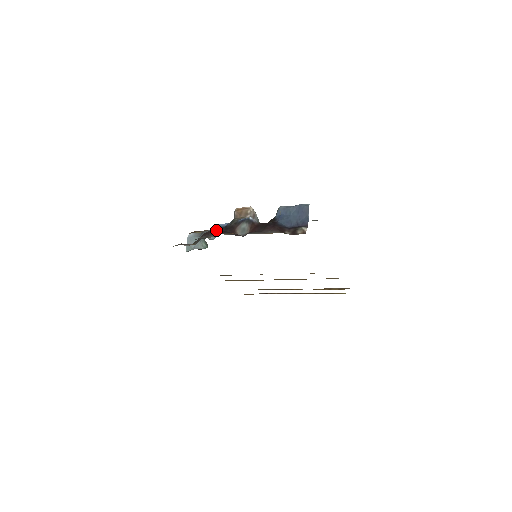
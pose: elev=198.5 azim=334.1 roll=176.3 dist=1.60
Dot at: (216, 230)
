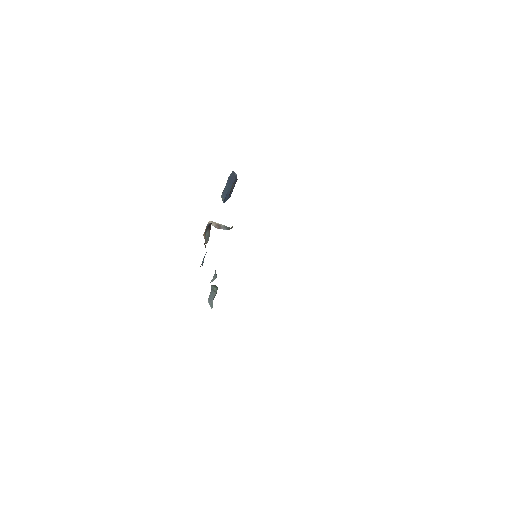
Dot at: (202, 264)
